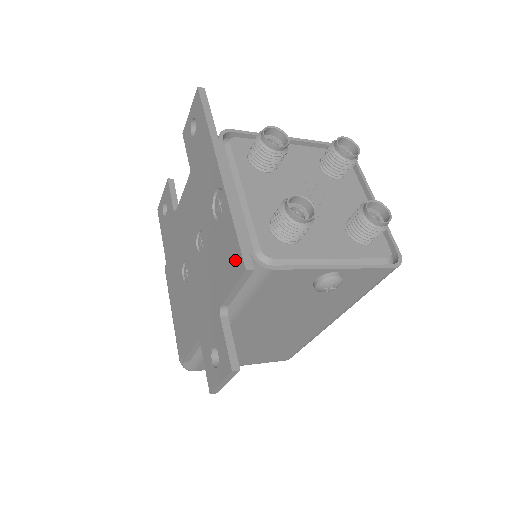
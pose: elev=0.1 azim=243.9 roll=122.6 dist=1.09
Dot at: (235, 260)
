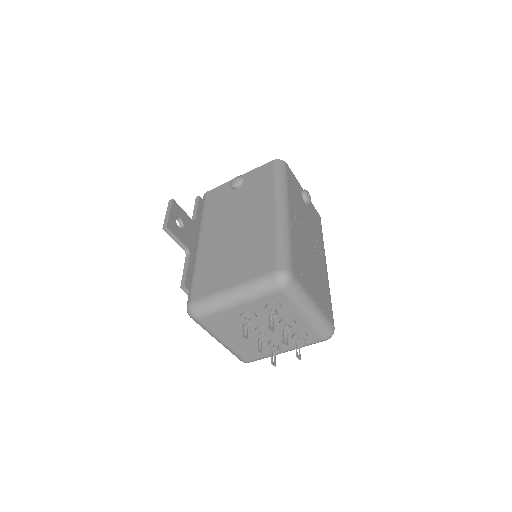
Dot at: occluded
